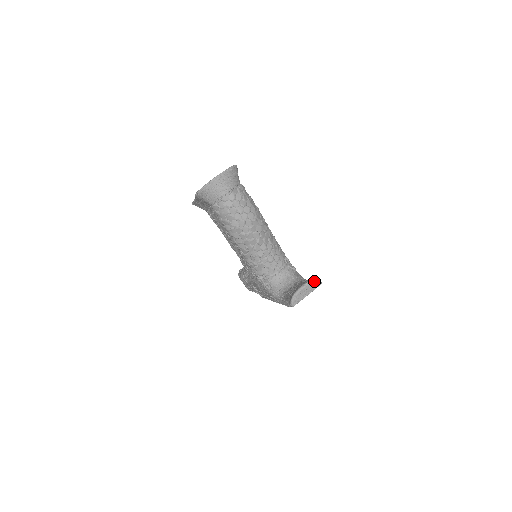
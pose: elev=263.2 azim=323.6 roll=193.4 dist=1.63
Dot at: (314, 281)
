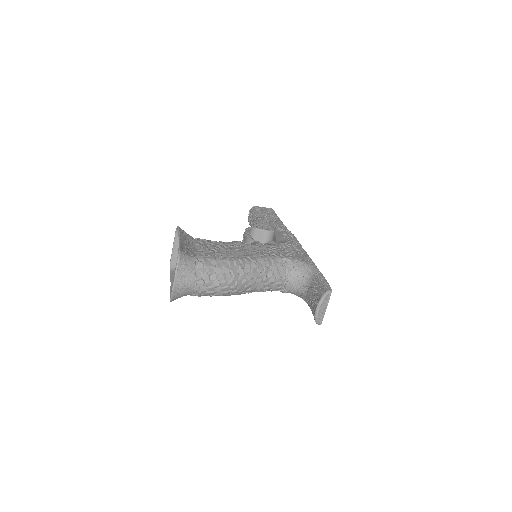
Dot at: (324, 297)
